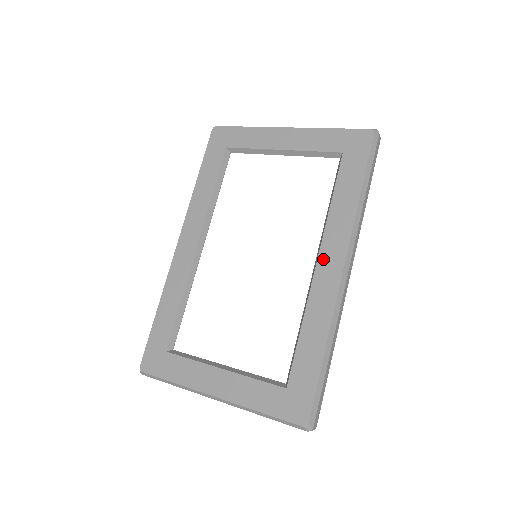
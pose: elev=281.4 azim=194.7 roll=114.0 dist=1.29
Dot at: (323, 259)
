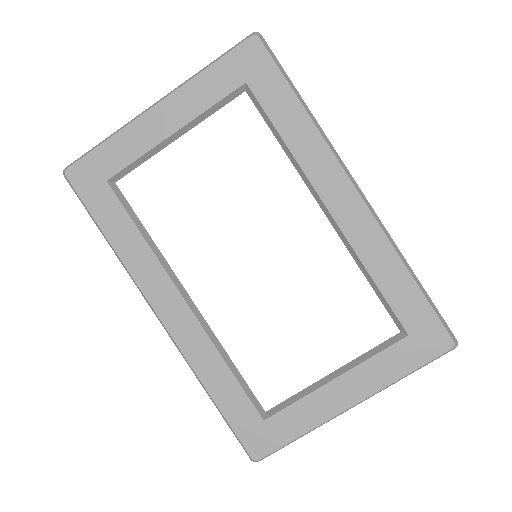
Dot at: (330, 200)
